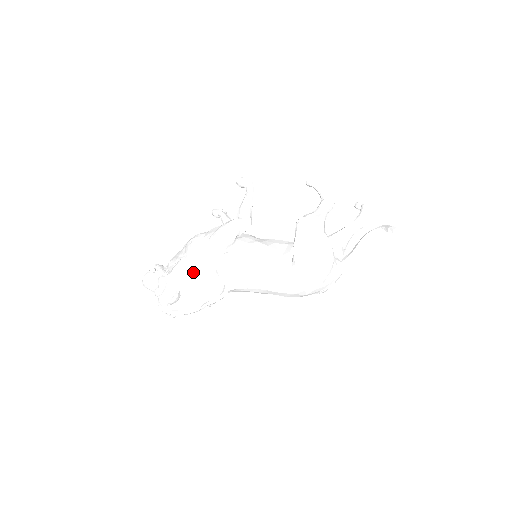
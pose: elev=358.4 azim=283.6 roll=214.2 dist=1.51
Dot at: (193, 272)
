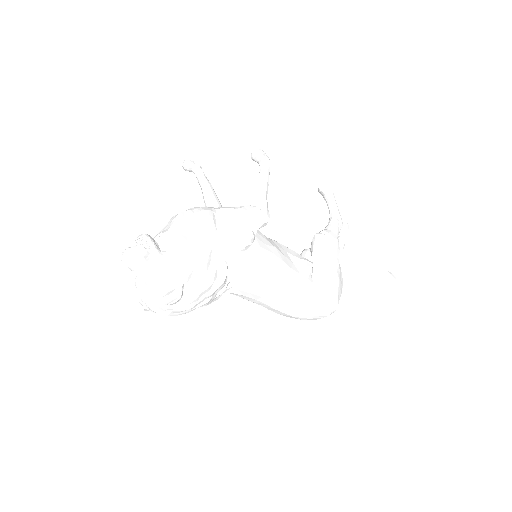
Dot at: (206, 267)
